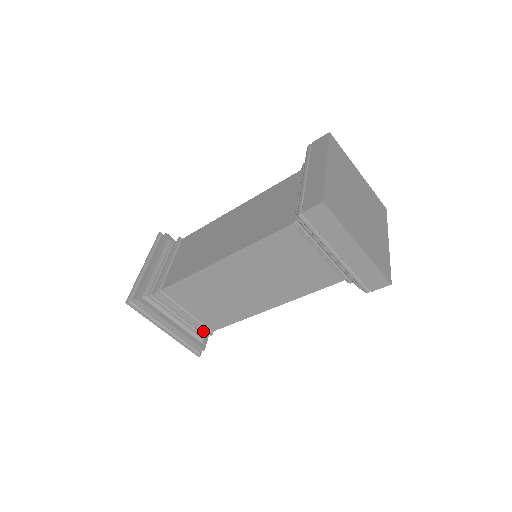
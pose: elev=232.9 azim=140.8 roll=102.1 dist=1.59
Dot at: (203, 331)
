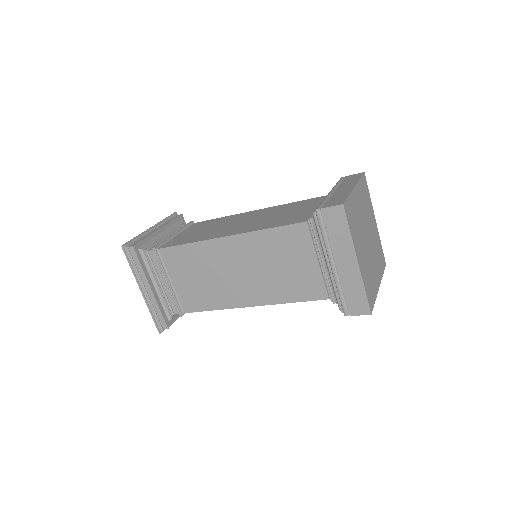
Dot at: (175, 309)
